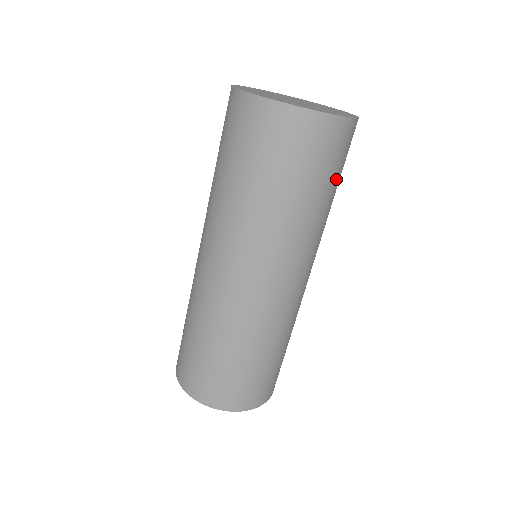
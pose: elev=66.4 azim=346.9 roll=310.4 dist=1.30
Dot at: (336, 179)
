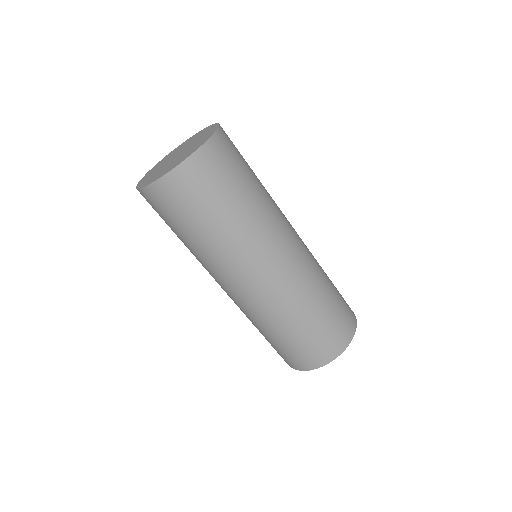
Dot at: (208, 208)
